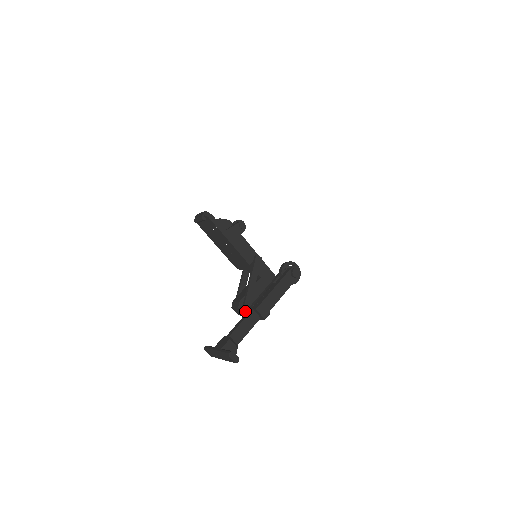
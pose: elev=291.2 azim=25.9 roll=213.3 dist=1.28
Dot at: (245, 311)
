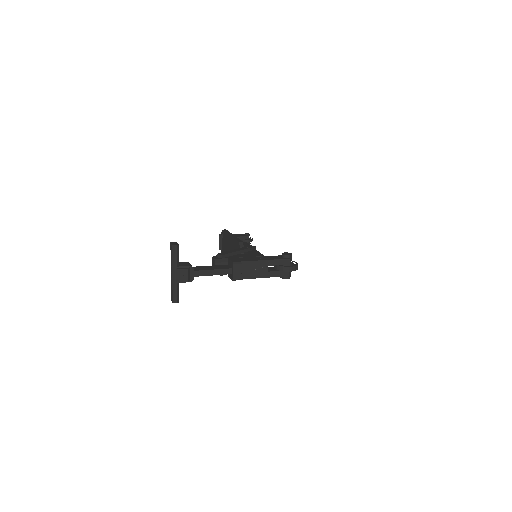
Dot at: (217, 259)
